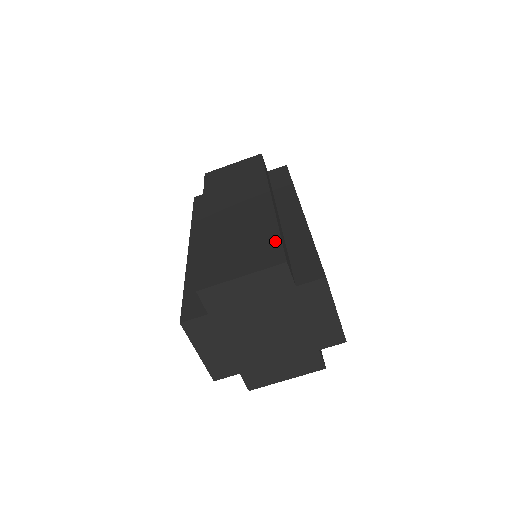
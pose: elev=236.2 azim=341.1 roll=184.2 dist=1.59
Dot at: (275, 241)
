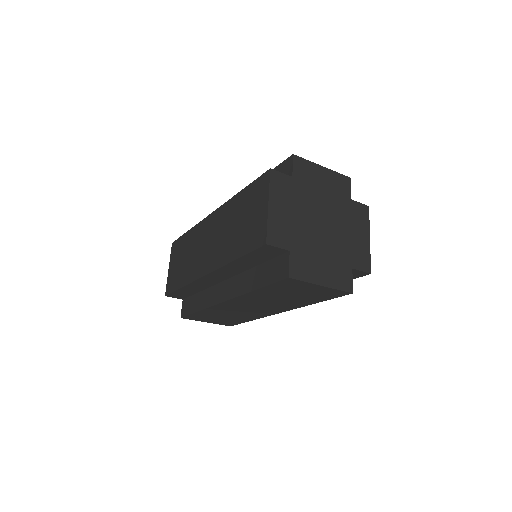
Dot at: occluded
